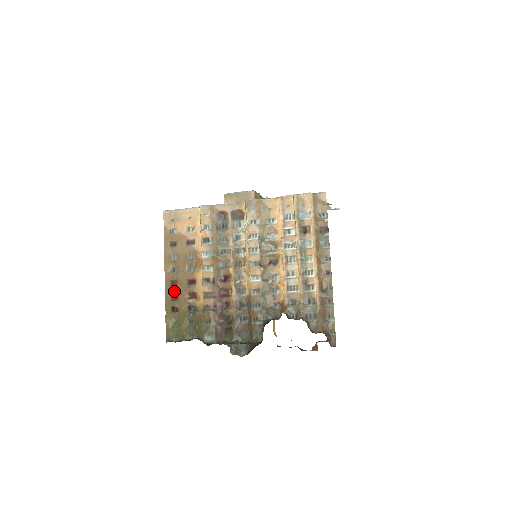
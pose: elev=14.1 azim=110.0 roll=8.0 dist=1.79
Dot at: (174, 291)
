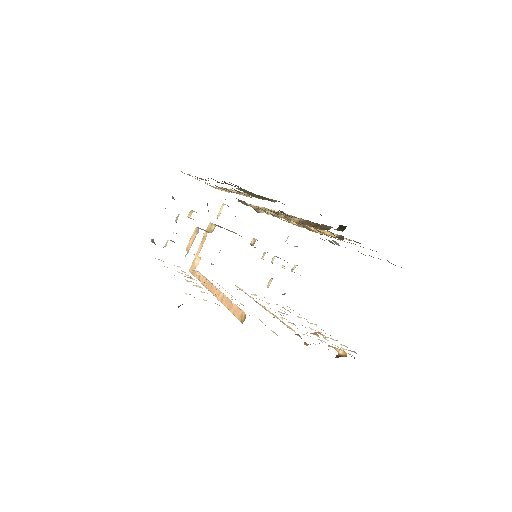
Dot at: (215, 180)
